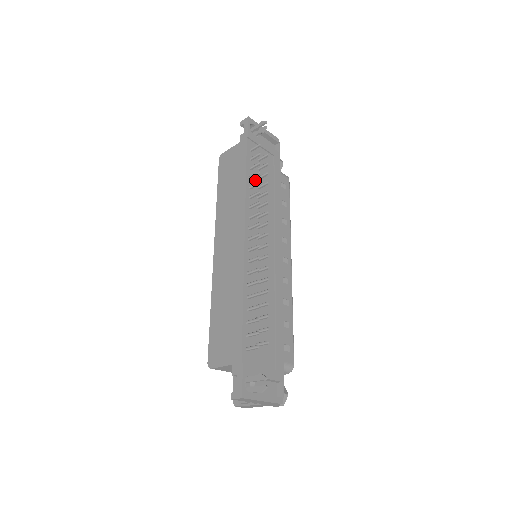
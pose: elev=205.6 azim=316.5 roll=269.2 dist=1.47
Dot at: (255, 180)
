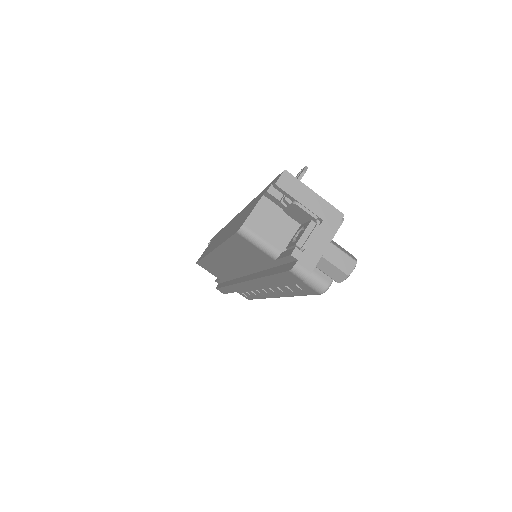
Dot at: occluded
